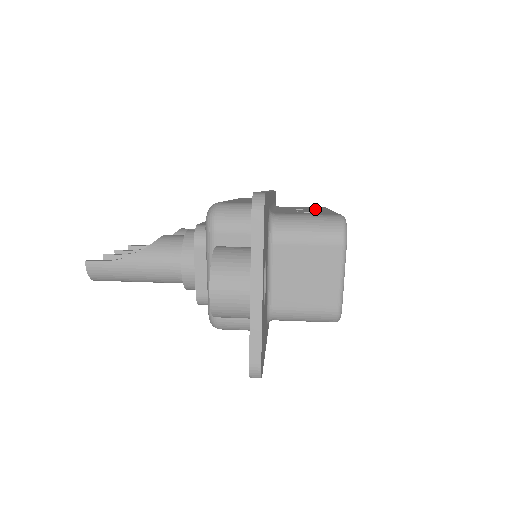
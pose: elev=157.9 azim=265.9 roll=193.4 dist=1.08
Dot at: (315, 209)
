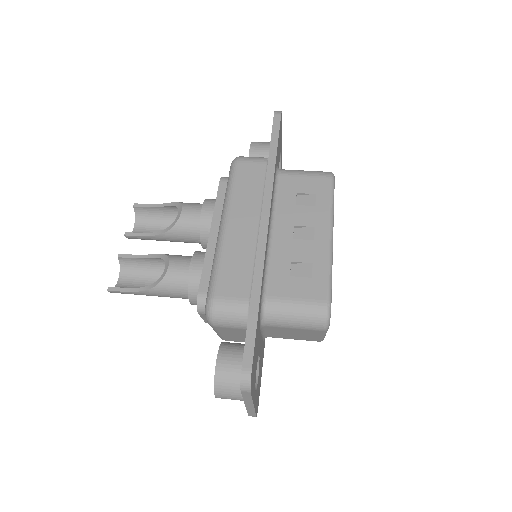
Dot at: (314, 222)
